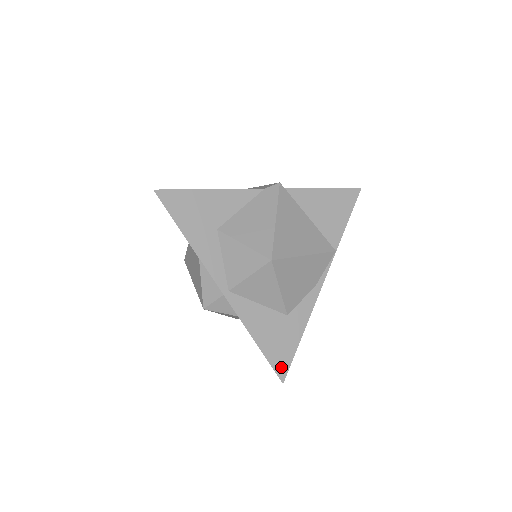
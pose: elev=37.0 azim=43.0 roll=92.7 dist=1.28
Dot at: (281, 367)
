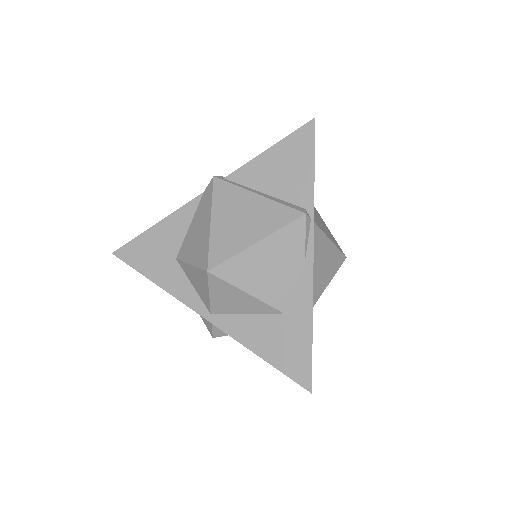
Dot at: (301, 375)
